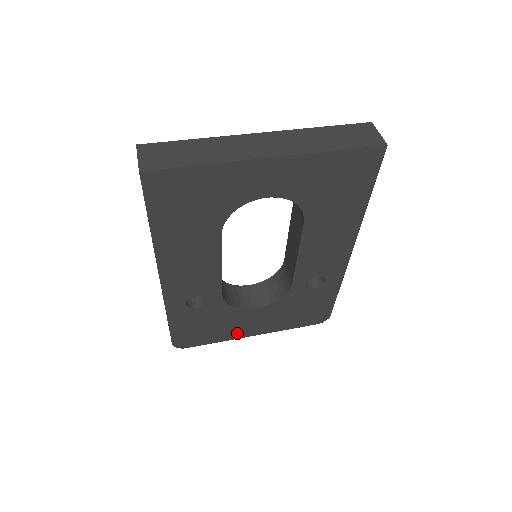
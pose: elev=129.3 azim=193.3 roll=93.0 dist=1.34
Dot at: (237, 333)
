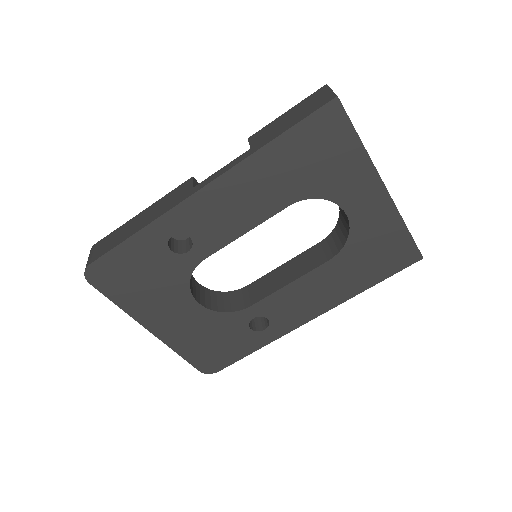
Dot at: (146, 314)
